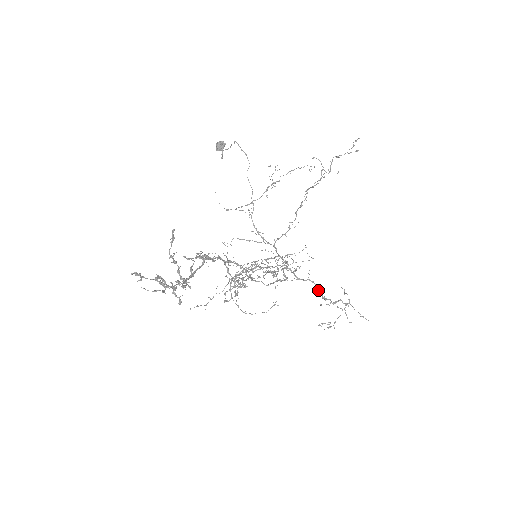
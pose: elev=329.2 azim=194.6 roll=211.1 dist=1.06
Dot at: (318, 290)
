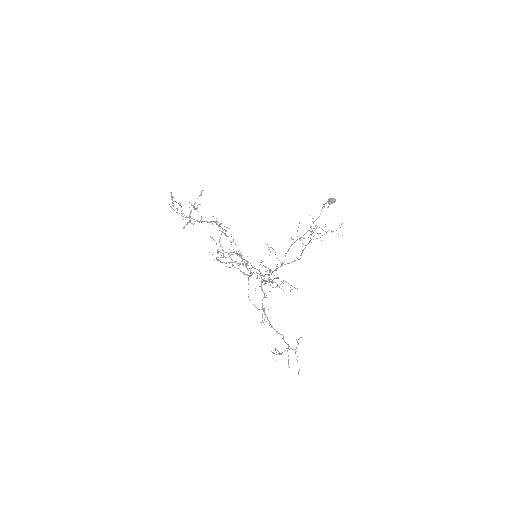
Dot at: (262, 304)
